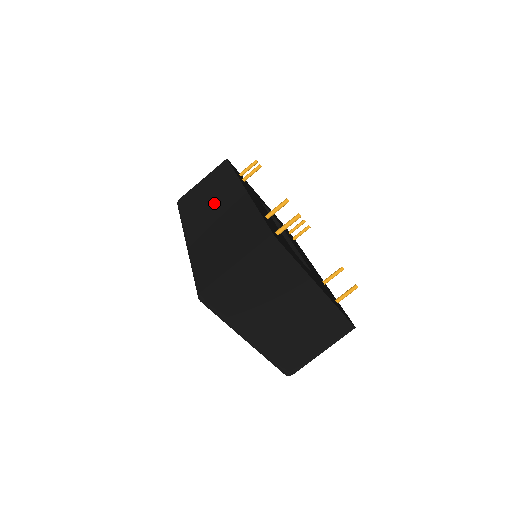
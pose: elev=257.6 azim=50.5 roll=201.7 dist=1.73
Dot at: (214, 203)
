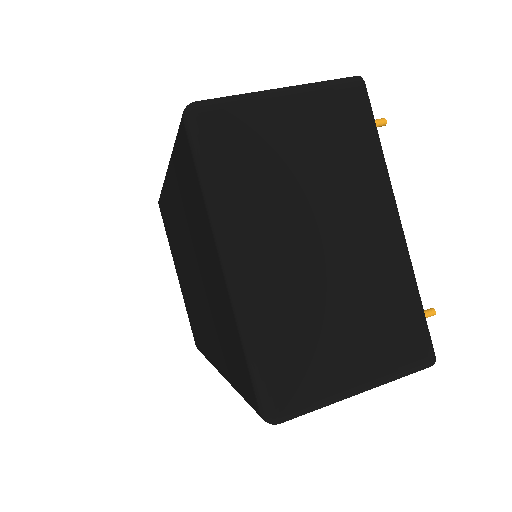
Dot at: occluded
